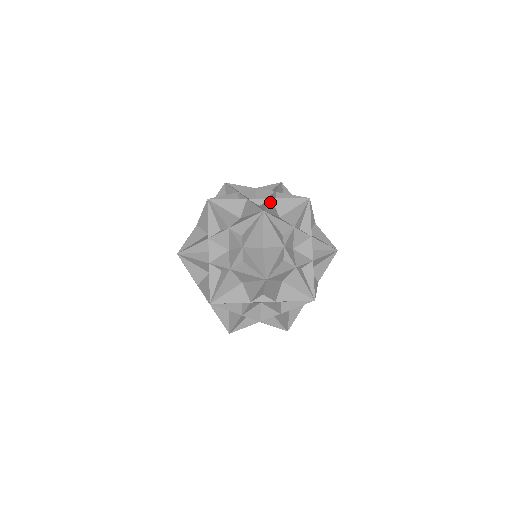
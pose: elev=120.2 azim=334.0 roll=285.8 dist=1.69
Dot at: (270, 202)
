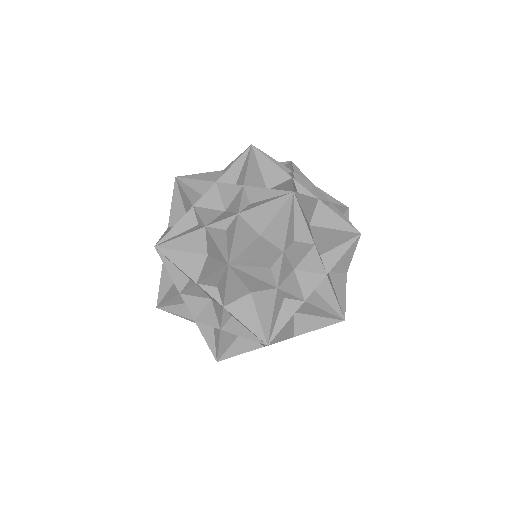
Dot at: (237, 225)
